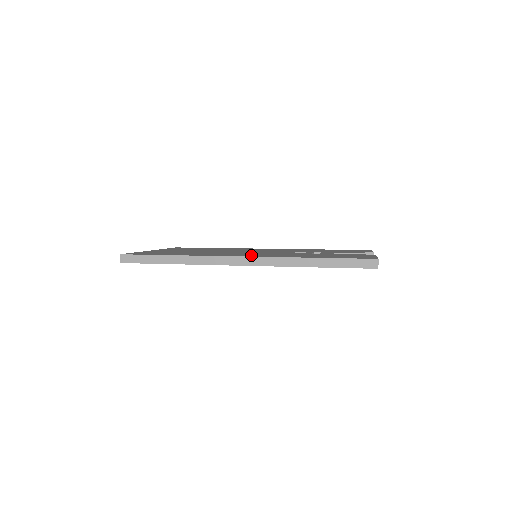
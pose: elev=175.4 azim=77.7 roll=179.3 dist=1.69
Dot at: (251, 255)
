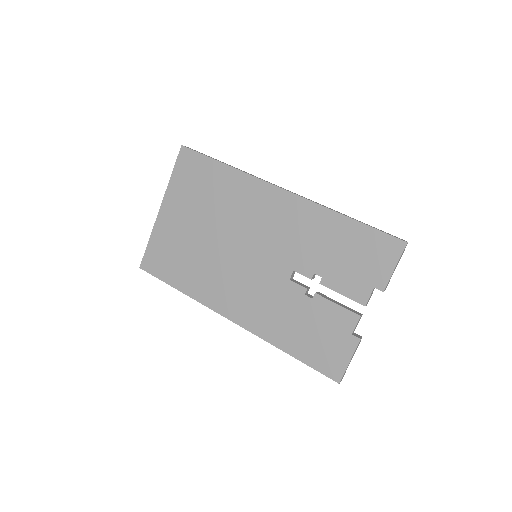
Dot at: (240, 310)
